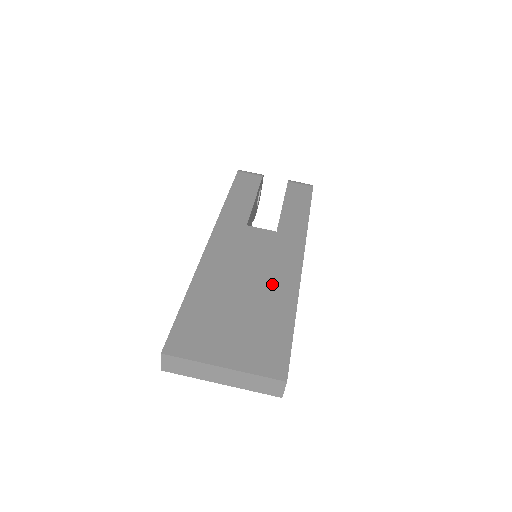
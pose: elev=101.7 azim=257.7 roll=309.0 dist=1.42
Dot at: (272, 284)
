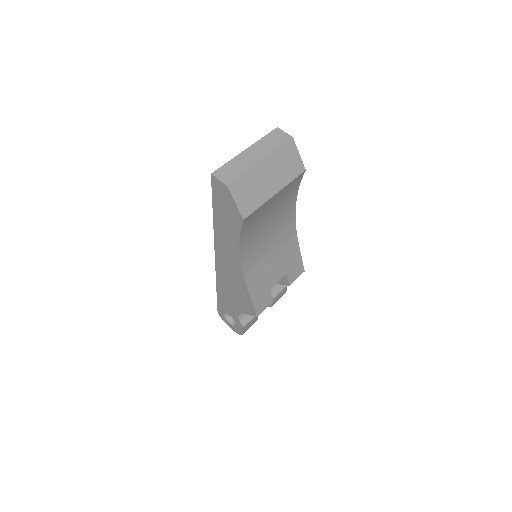
Dot at: occluded
